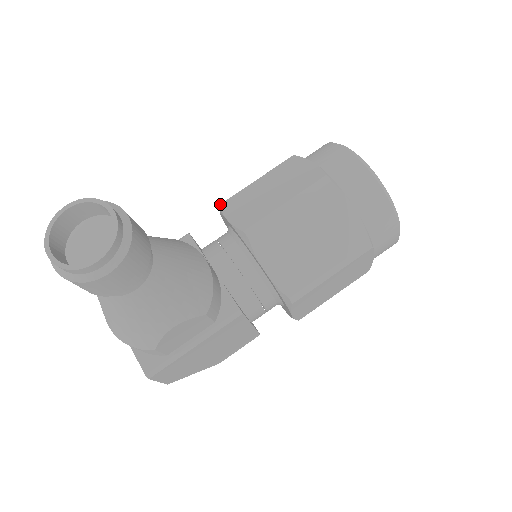
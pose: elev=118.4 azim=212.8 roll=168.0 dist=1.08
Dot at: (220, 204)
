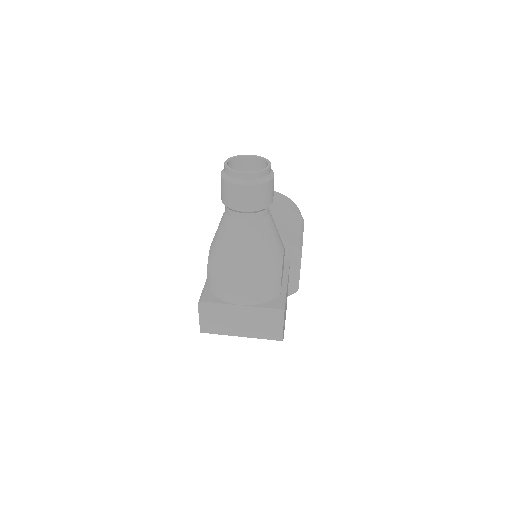
Dot at: occluded
